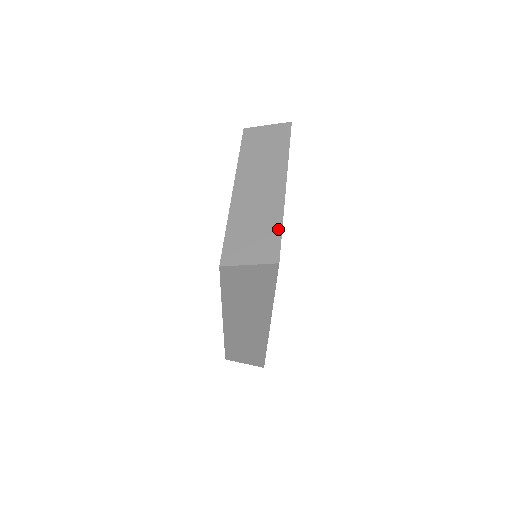
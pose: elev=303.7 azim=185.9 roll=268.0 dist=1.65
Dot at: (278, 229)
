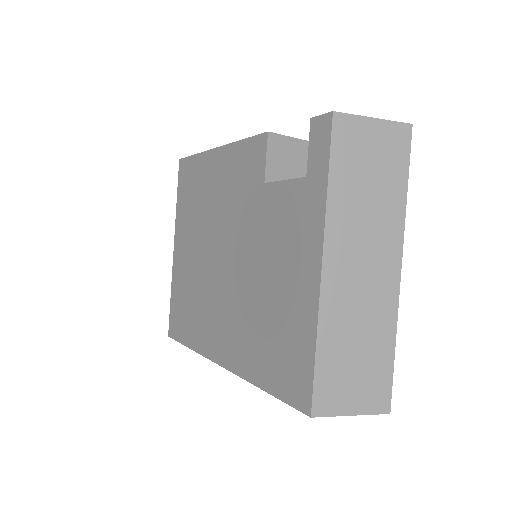
Dot at: (390, 356)
